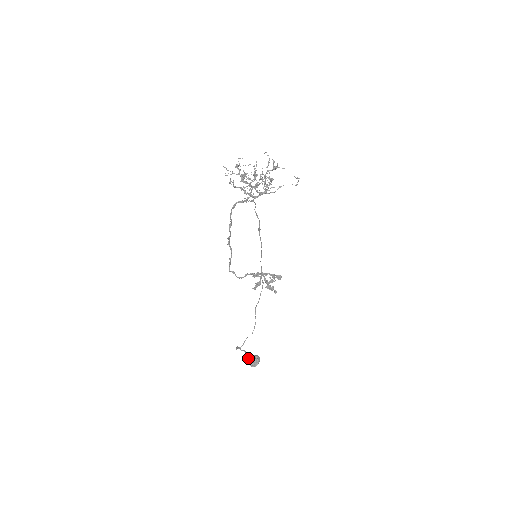
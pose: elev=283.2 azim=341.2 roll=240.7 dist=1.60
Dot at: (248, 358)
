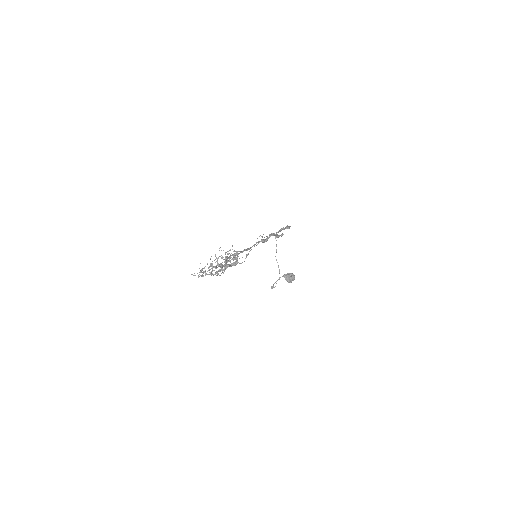
Dot at: (285, 279)
